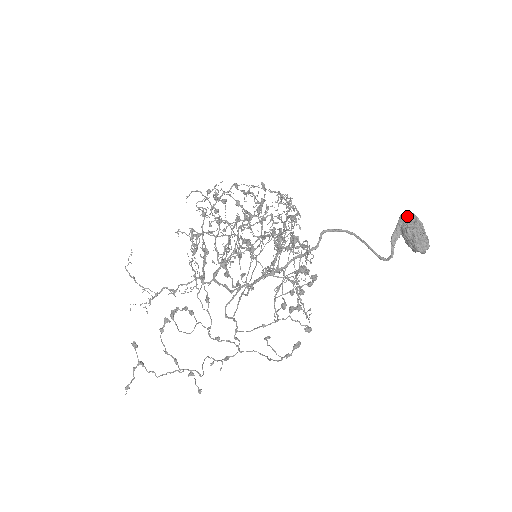
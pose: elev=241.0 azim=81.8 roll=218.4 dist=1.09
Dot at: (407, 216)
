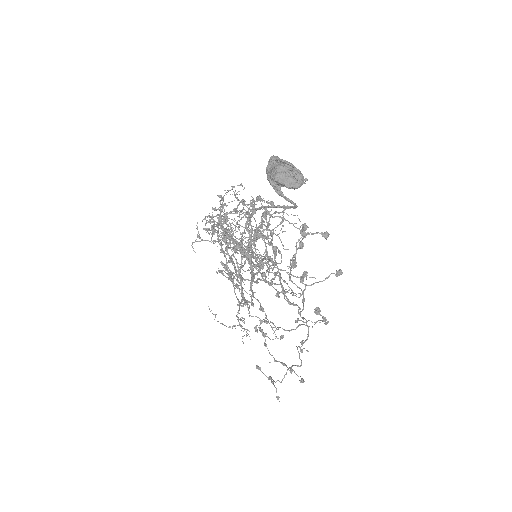
Dot at: (271, 163)
